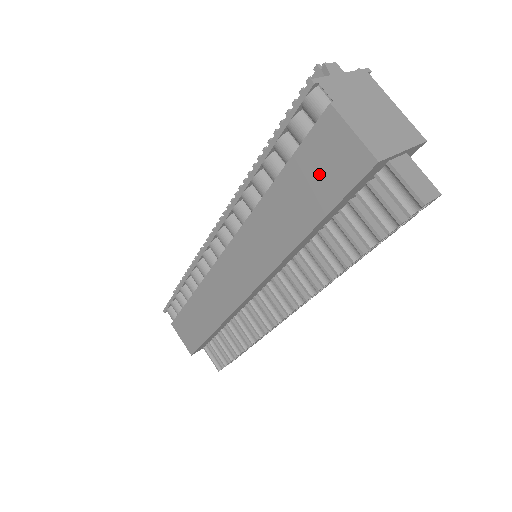
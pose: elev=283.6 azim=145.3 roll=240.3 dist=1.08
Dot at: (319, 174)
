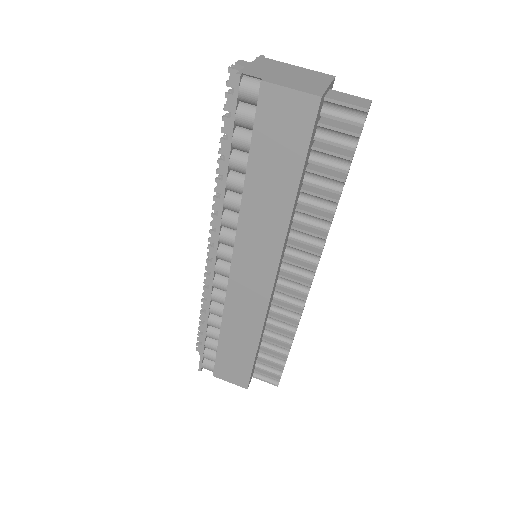
Dot at: (280, 139)
